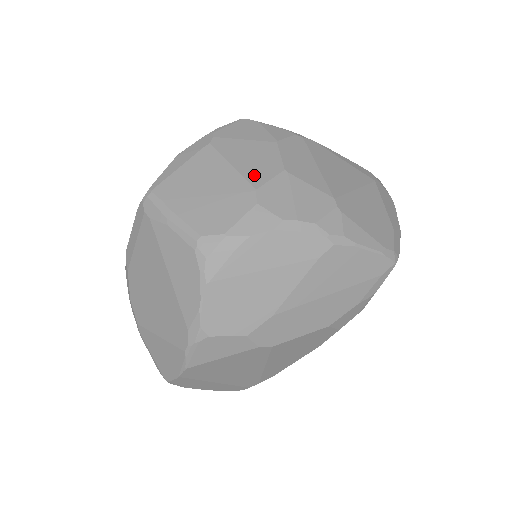
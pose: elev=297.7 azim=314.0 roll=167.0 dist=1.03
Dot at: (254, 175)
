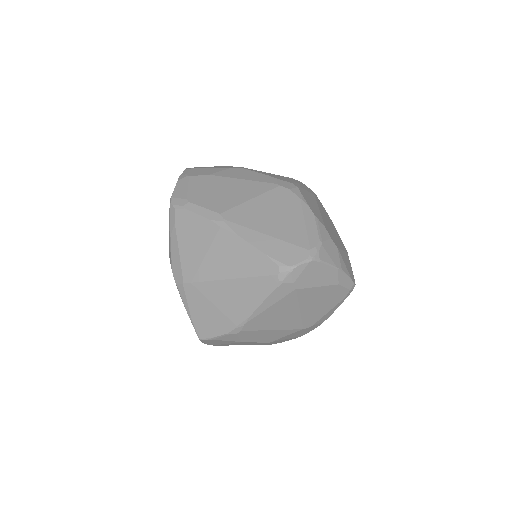
Dot at: occluded
